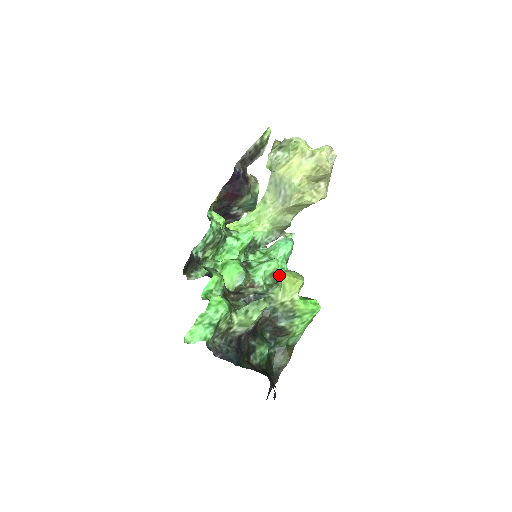
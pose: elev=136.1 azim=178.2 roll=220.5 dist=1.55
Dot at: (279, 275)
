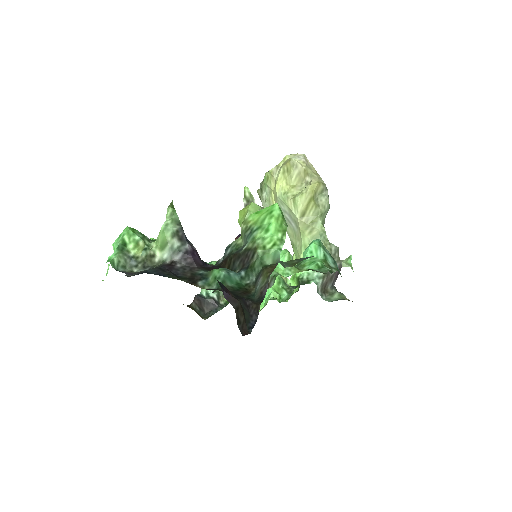
Dot at: occluded
